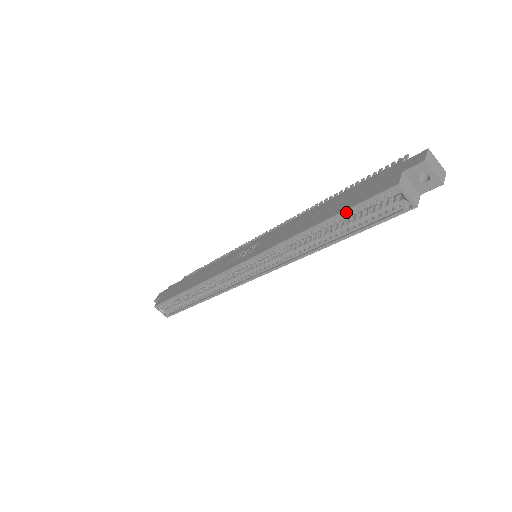
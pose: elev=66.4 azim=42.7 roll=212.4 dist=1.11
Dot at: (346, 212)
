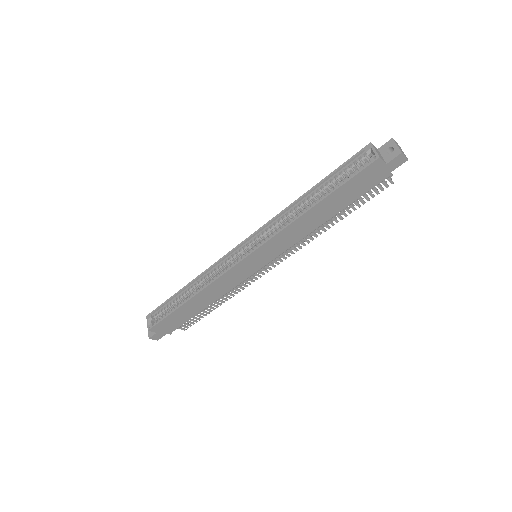
Dot at: (333, 173)
